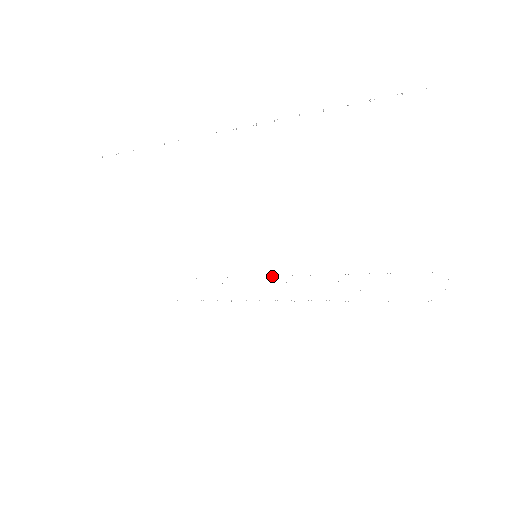
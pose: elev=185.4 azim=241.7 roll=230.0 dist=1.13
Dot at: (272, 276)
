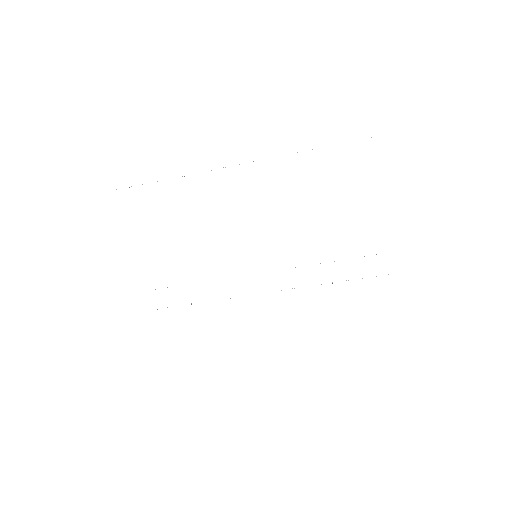
Dot at: occluded
